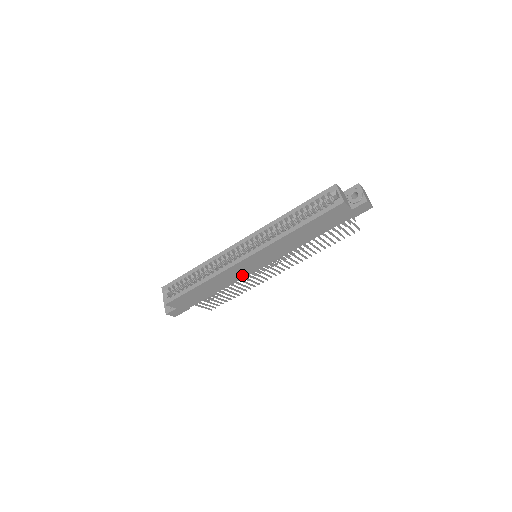
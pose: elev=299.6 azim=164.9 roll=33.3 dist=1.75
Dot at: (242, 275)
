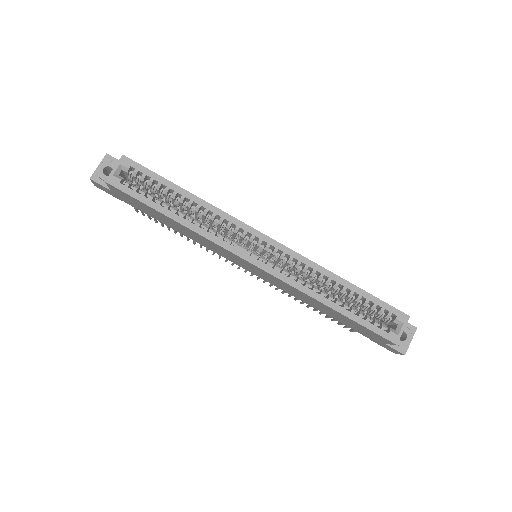
Dot at: (220, 253)
